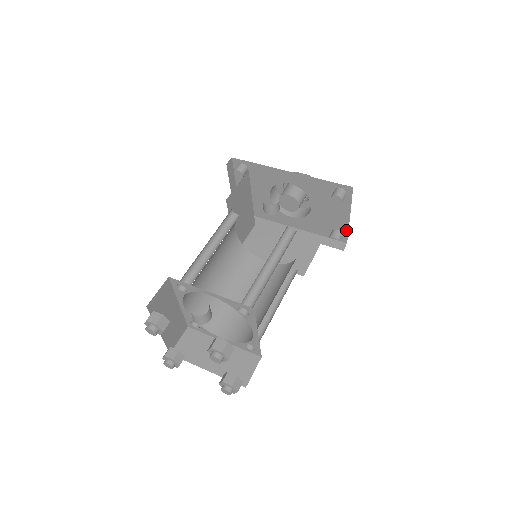
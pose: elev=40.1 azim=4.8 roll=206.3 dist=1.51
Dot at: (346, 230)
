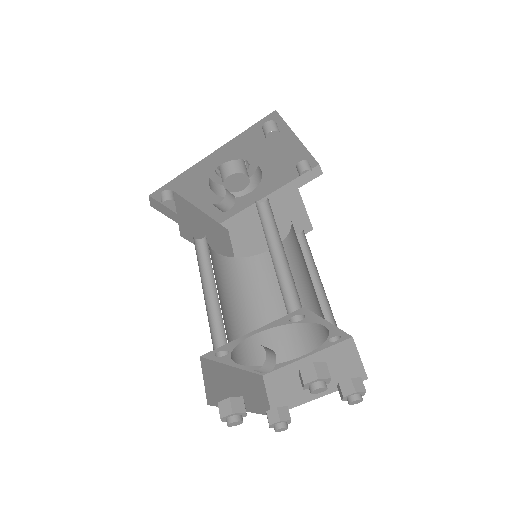
Dot at: (307, 154)
